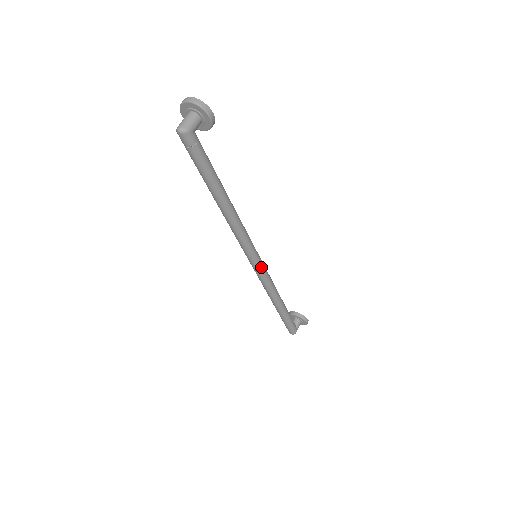
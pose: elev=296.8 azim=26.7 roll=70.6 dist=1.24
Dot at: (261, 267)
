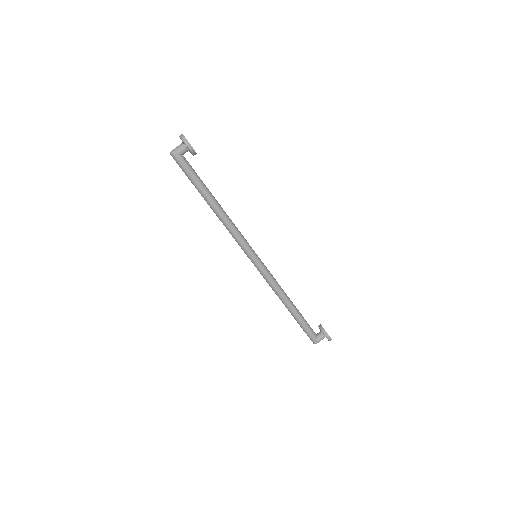
Dot at: (258, 266)
